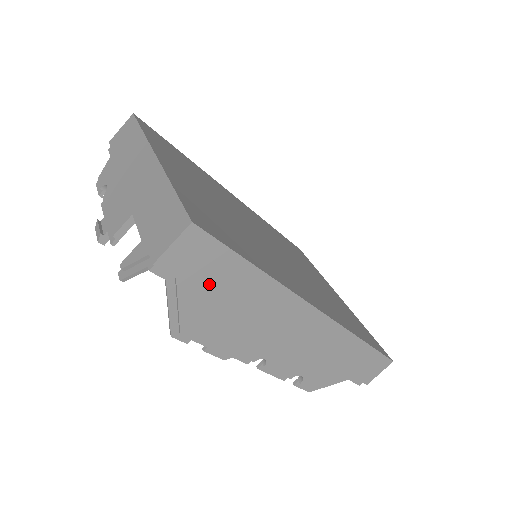
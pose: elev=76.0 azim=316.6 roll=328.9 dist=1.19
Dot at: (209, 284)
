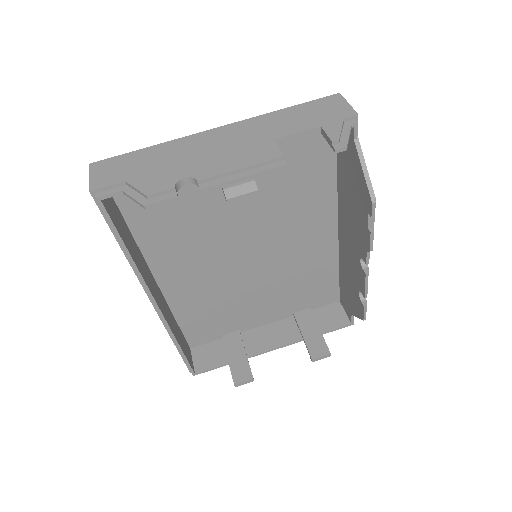
Dot at: occluded
